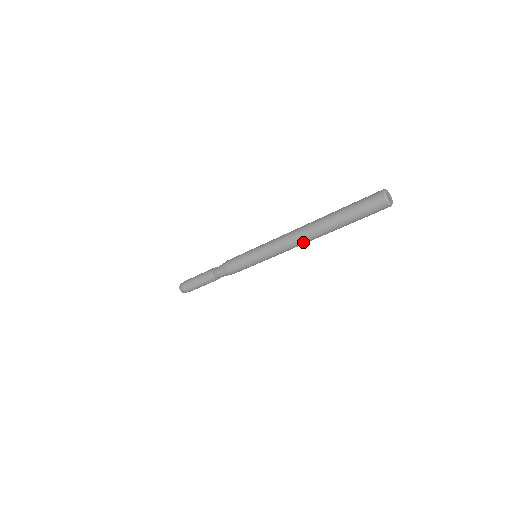
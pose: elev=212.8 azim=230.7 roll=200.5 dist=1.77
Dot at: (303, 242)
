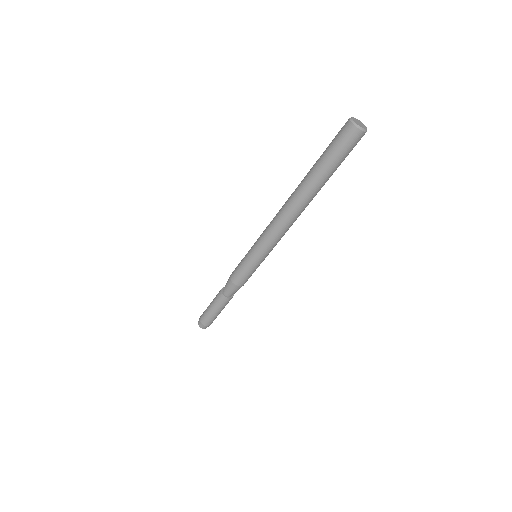
Dot at: (285, 211)
